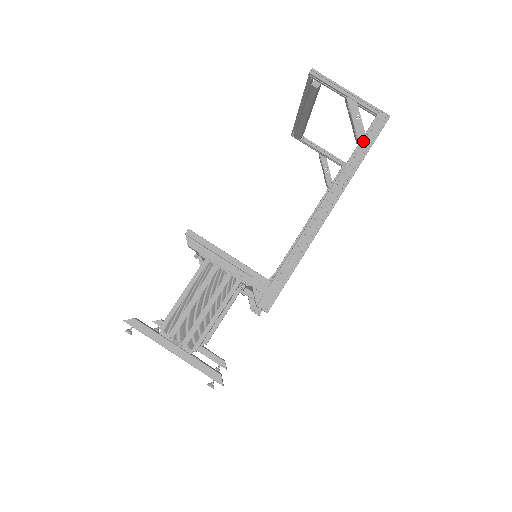
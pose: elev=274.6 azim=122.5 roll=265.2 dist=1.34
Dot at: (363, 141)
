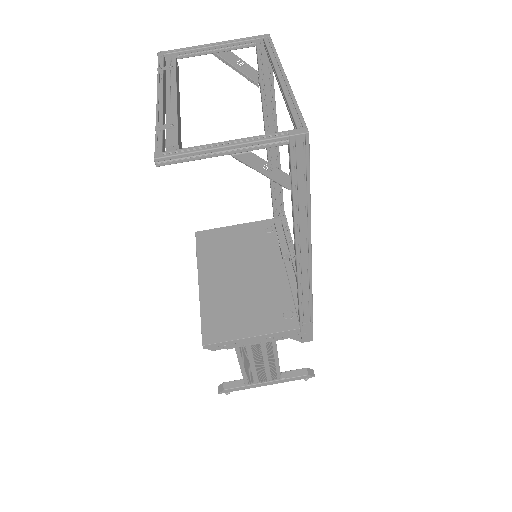
Dot at: (295, 184)
